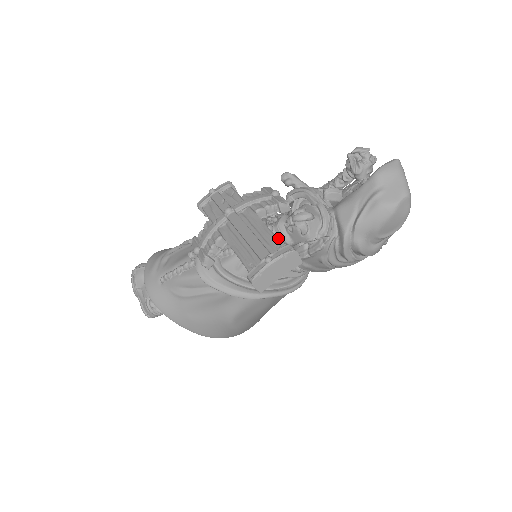
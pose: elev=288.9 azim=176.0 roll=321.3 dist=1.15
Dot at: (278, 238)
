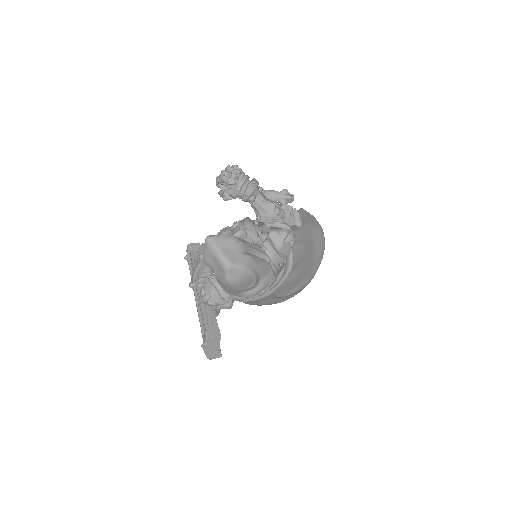
Dot at: (204, 320)
